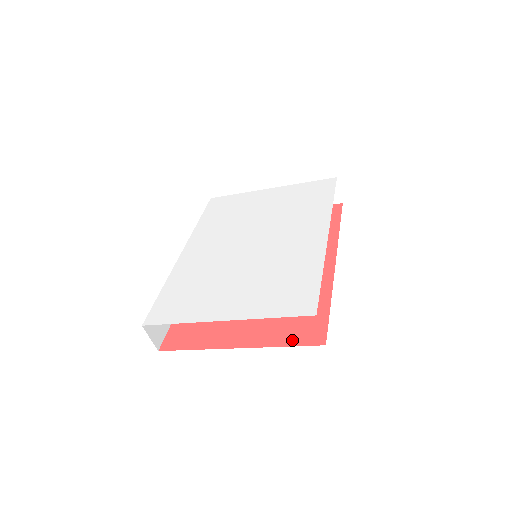
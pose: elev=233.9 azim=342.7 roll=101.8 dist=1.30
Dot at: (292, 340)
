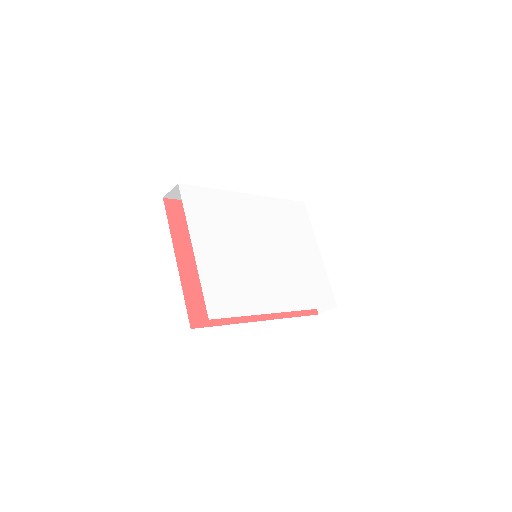
Dot at: (190, 302)
